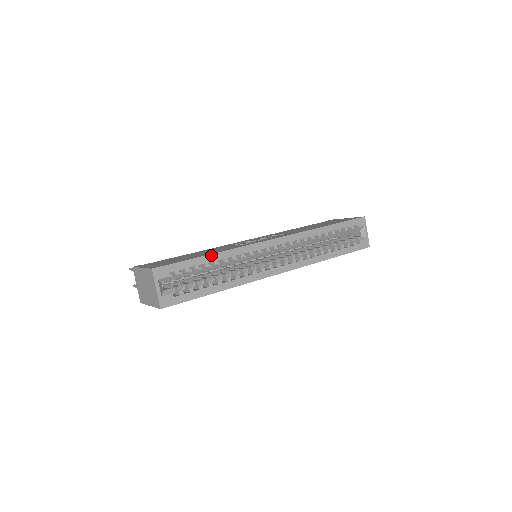
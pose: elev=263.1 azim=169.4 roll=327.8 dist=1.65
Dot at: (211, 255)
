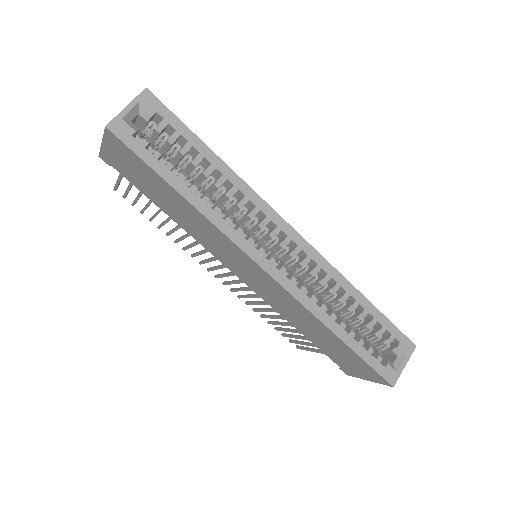
Dot at: (216, 155)
